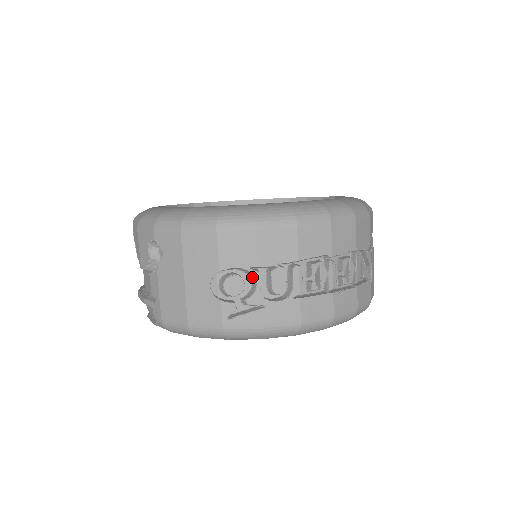
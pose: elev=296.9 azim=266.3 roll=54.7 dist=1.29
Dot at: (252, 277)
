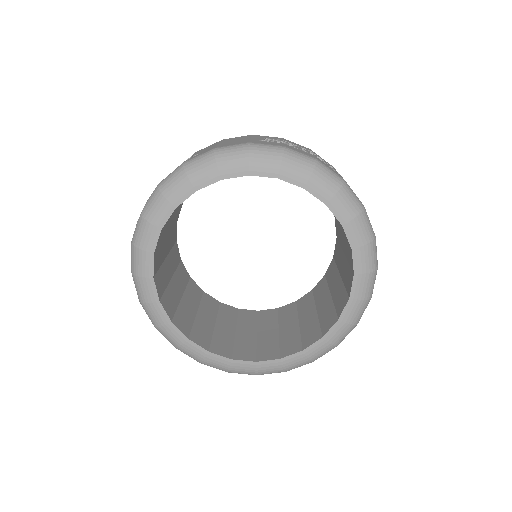
Dot at: occluded
